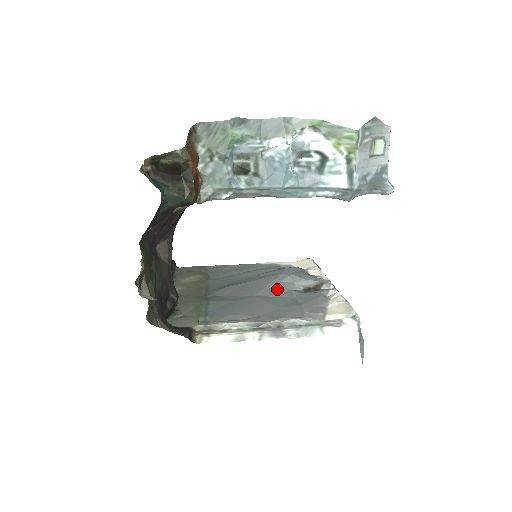
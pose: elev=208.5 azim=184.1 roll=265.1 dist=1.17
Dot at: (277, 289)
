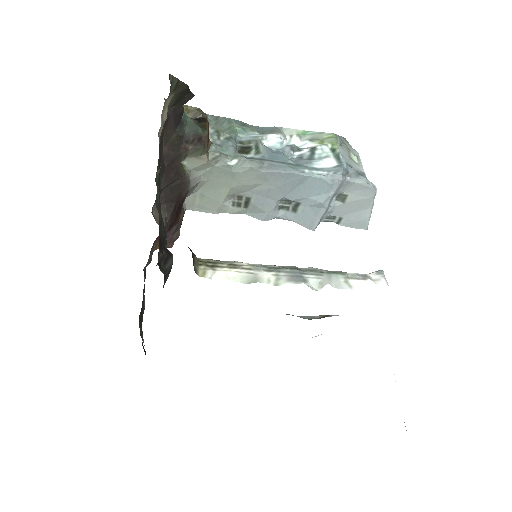
Dot at: occluded
